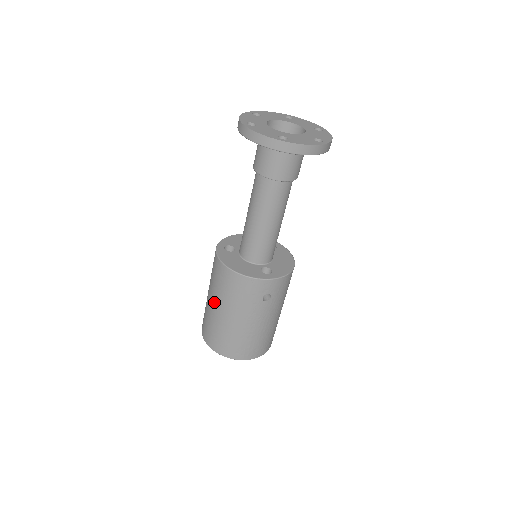
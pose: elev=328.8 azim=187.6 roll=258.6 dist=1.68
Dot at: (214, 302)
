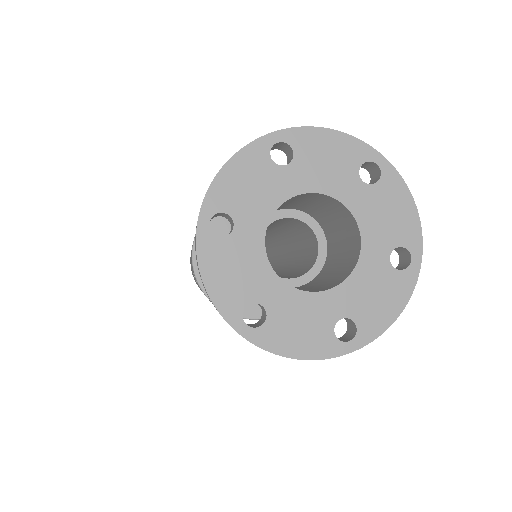
Dot at: occluded
